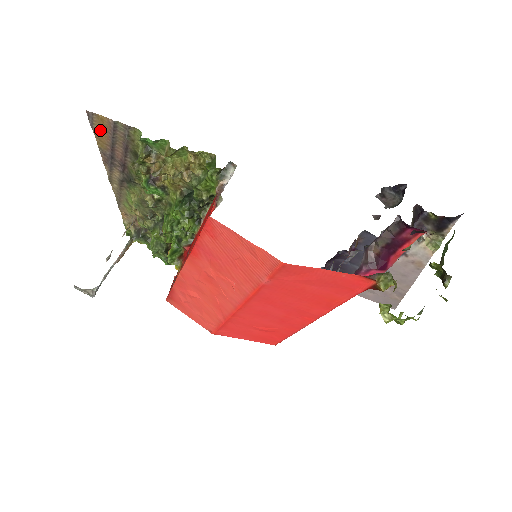
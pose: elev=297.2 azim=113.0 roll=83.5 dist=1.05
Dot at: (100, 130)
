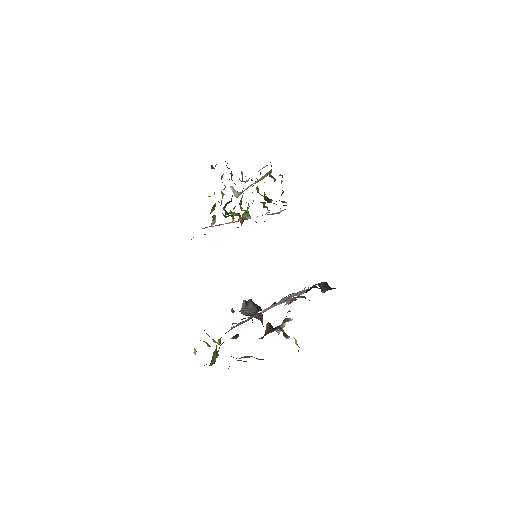
Dot at: occluded
